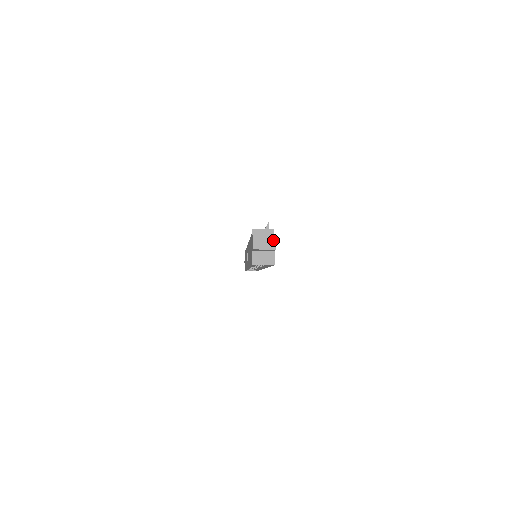
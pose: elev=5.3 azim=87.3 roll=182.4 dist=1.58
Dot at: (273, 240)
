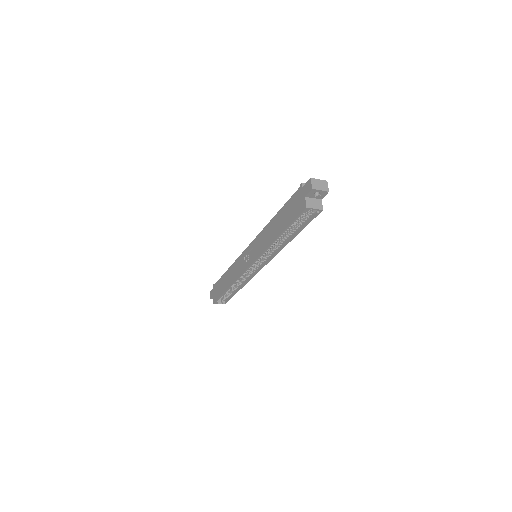
Dot at: (326, 185)
